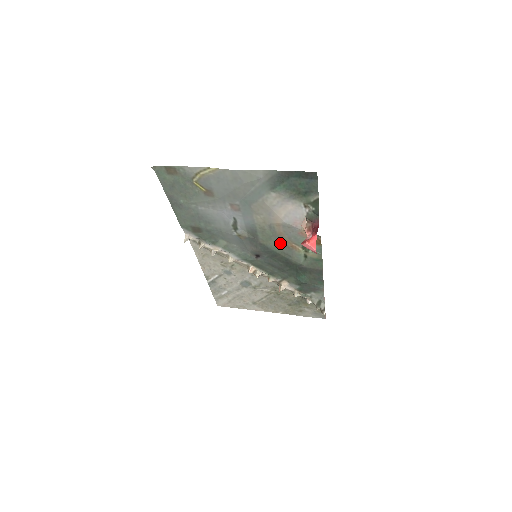
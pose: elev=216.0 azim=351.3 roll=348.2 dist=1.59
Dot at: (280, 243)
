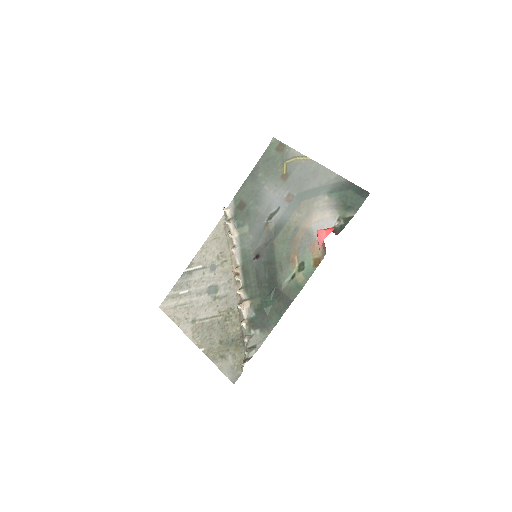
Dot at: (287, 251)
